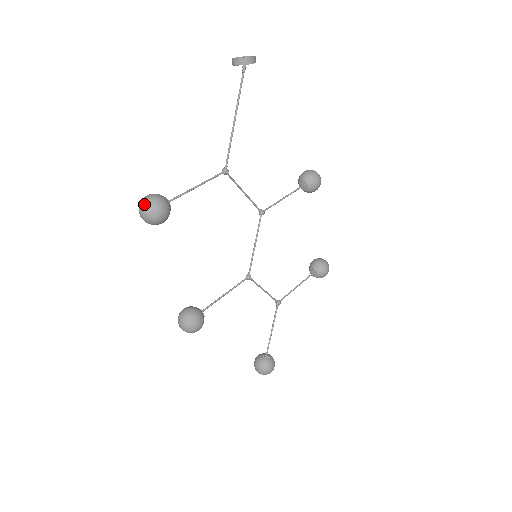
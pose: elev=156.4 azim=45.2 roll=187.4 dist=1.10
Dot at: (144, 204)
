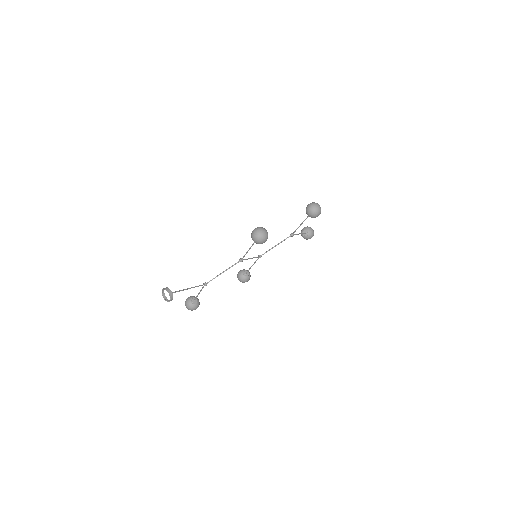
Dot at: (187, 308)
